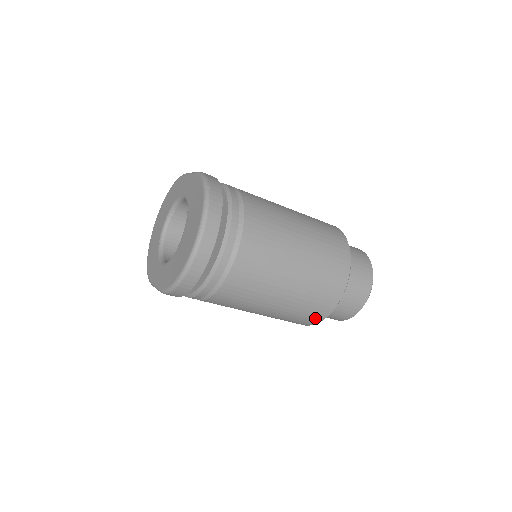
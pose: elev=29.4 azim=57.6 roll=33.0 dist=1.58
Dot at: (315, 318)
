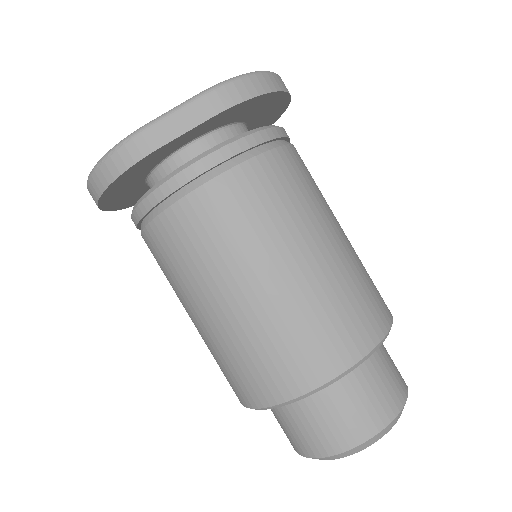
Dot at: (373, 325)
